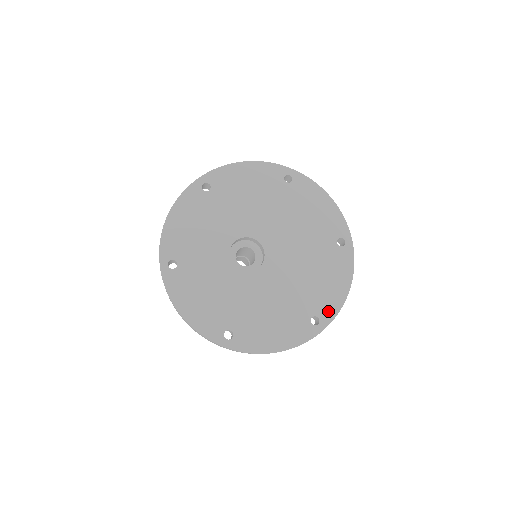
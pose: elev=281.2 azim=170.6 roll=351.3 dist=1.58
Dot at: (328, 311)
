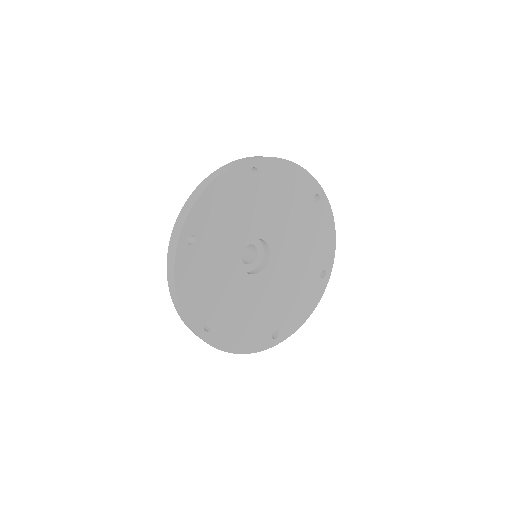
Dot at: (287, 330)
